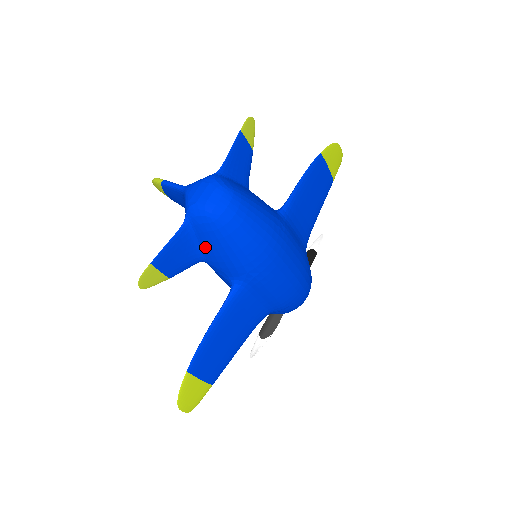
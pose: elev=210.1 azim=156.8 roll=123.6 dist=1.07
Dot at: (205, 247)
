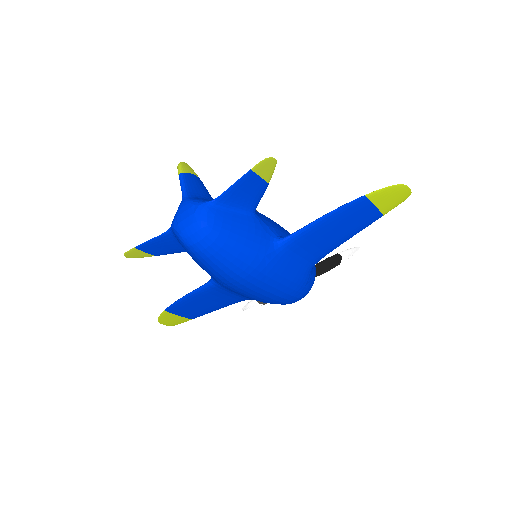
Dot at: occluded
